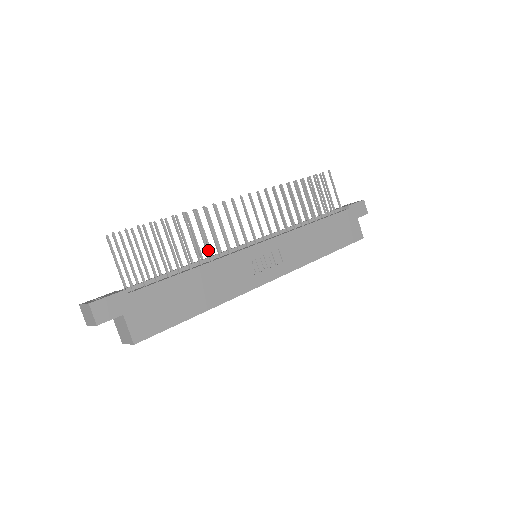
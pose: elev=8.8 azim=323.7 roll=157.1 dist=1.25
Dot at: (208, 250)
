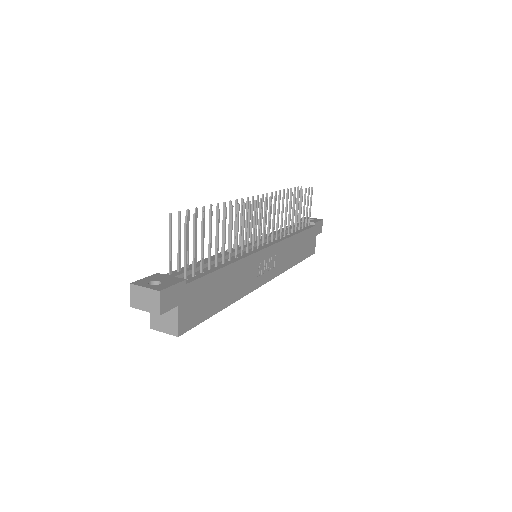
Dot at: (237, 247)
